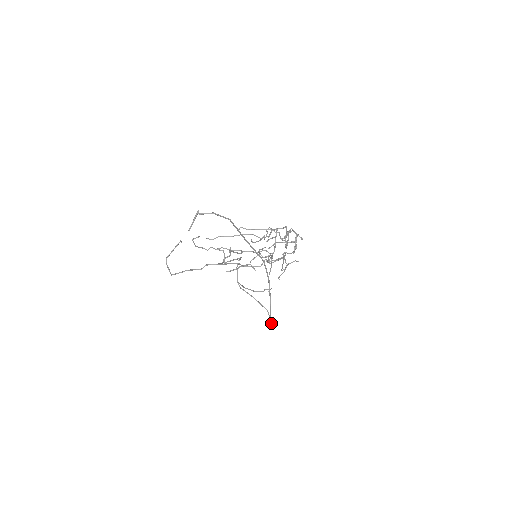
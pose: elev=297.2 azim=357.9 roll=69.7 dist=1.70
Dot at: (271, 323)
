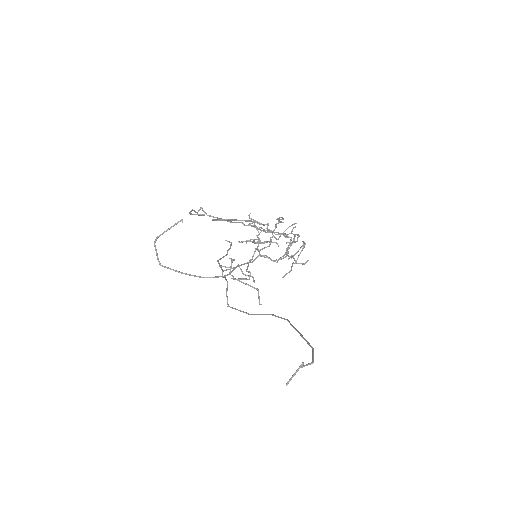
Dot at: occluded
